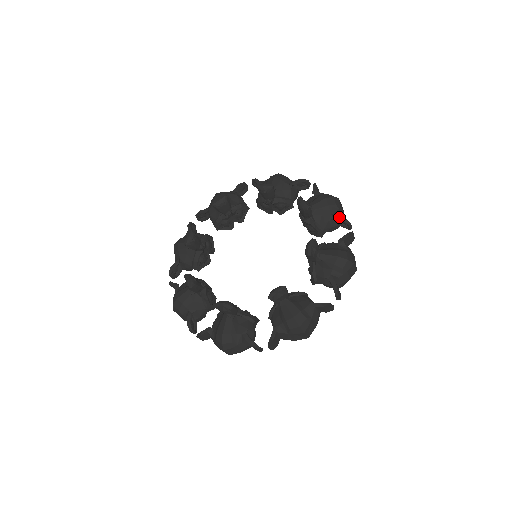
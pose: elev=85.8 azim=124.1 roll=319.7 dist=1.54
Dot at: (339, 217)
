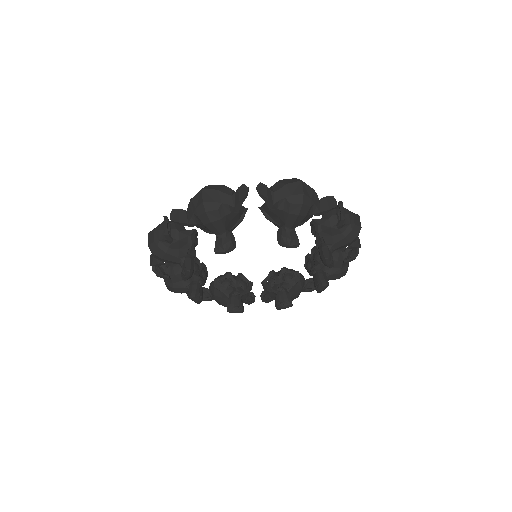
Dot at: (323, 213)
